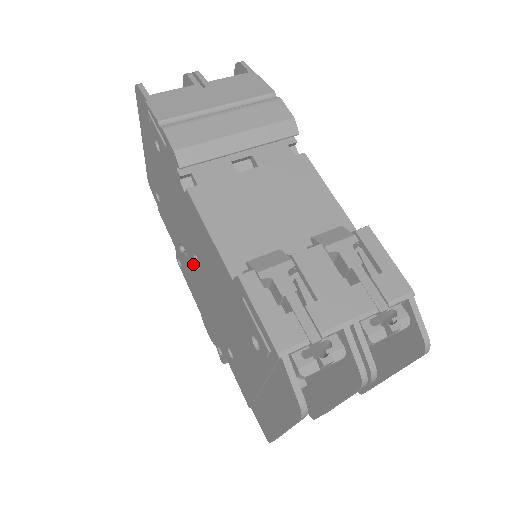
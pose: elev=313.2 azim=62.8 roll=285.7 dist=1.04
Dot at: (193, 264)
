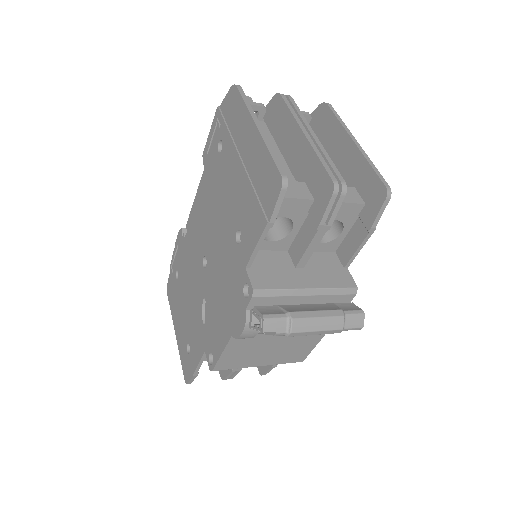
Dot at: (207, 282)
